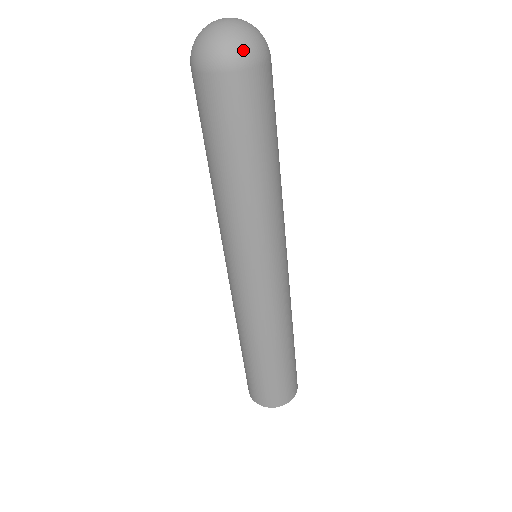
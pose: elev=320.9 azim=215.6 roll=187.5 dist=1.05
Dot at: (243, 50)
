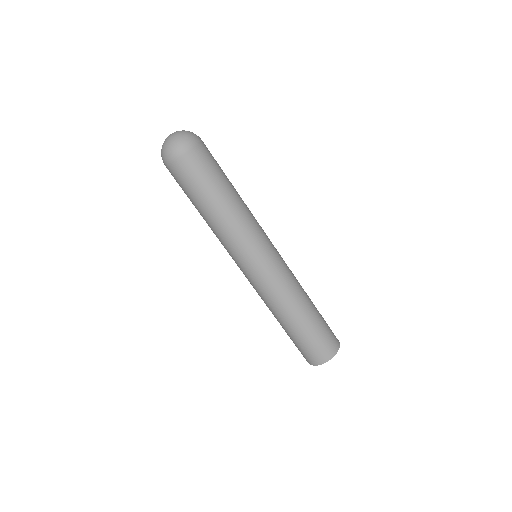
Dot at: (194, 135)
